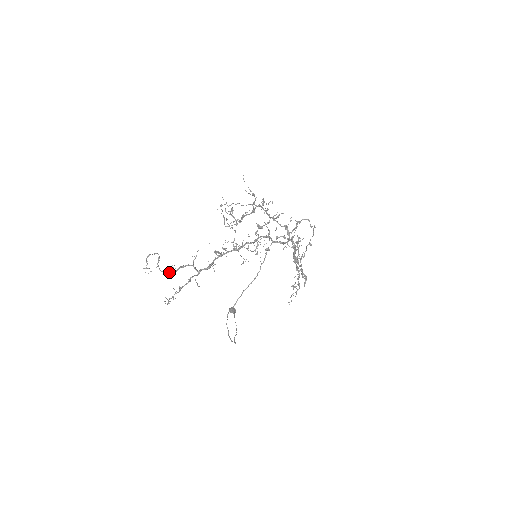
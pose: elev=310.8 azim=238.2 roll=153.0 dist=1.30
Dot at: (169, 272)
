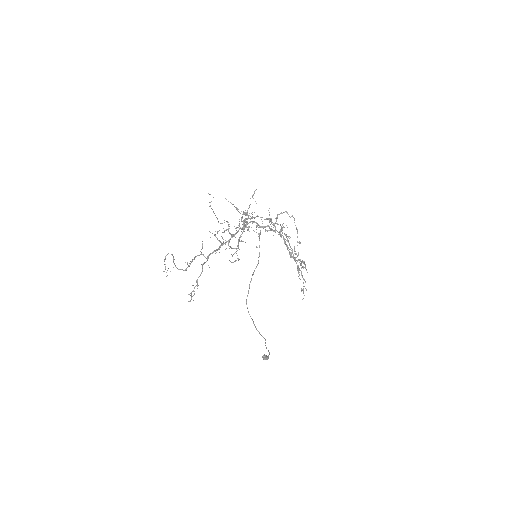
Dot at: (185, 269)
